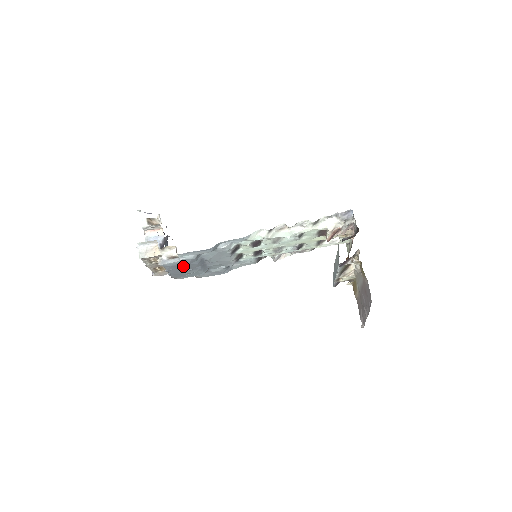
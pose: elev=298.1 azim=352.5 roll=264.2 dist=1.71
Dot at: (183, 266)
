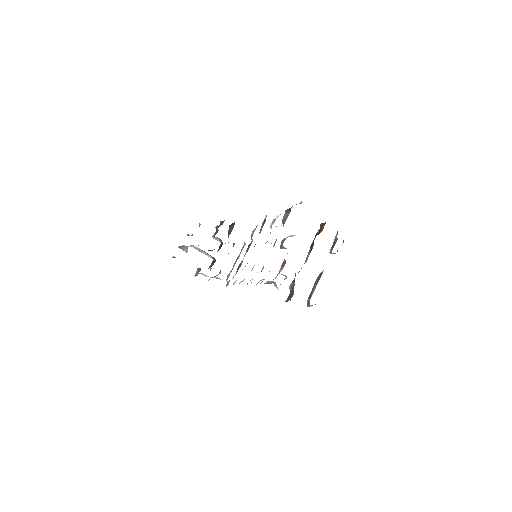
Dot at: occluded
